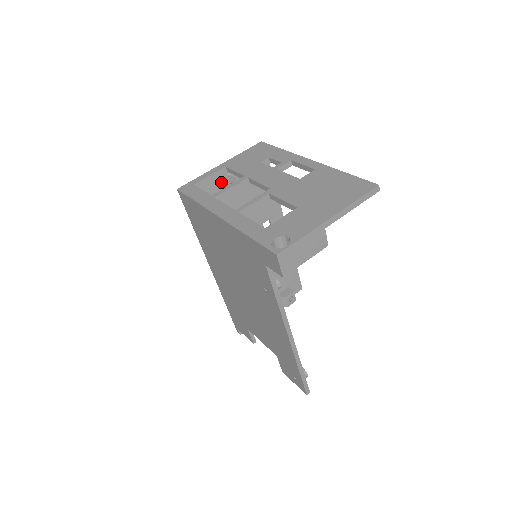
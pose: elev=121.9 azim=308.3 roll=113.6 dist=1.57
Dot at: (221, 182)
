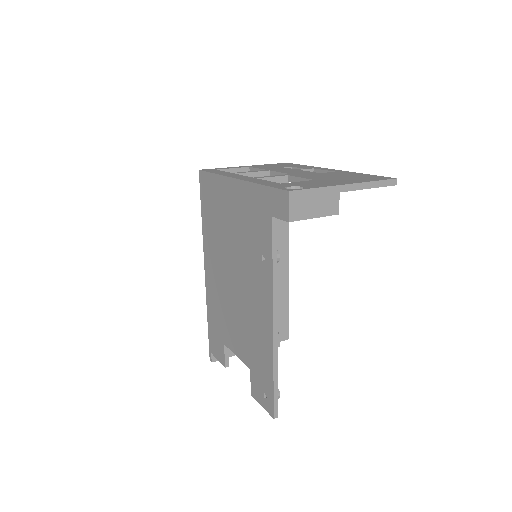
Dot at: occluded
